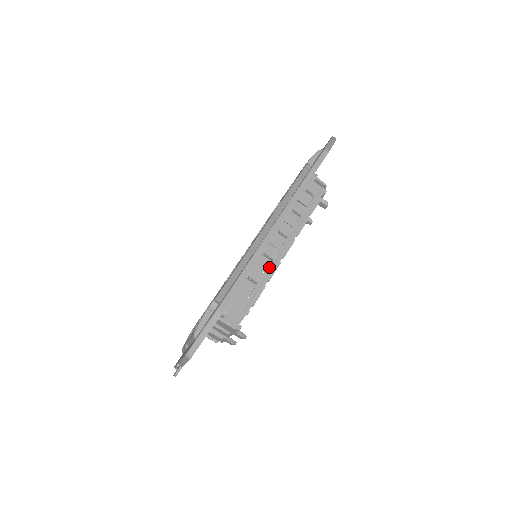
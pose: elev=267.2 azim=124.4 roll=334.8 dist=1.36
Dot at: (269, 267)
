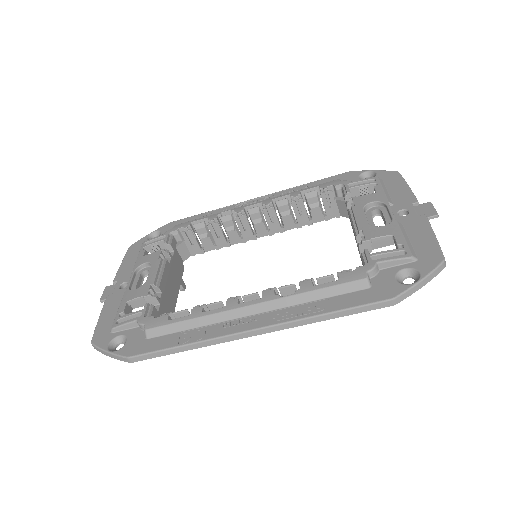
Dot at: occluded
